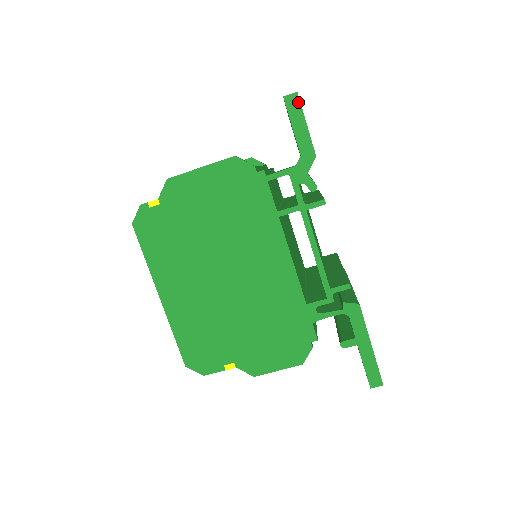
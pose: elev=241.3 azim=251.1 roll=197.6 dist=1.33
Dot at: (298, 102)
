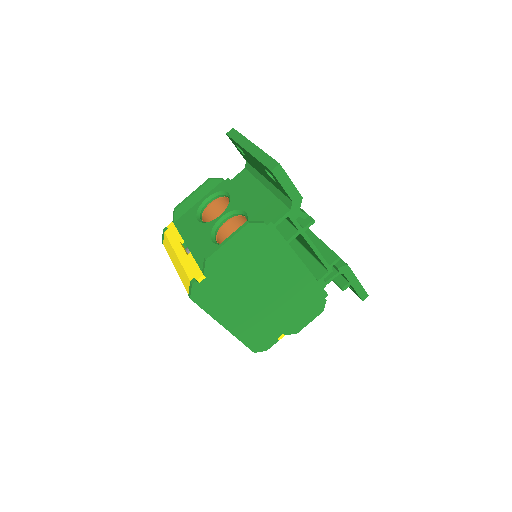
Dot at: (282, 170)
